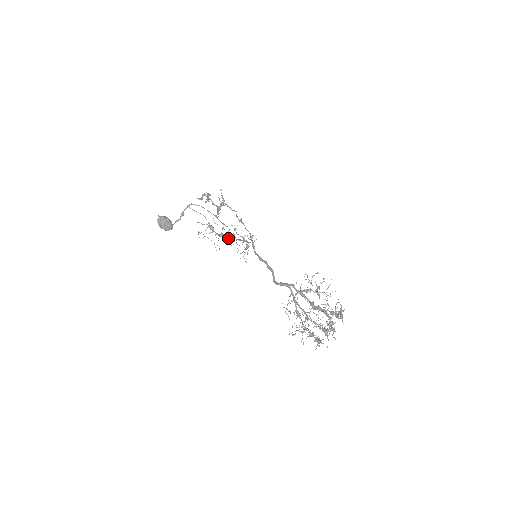
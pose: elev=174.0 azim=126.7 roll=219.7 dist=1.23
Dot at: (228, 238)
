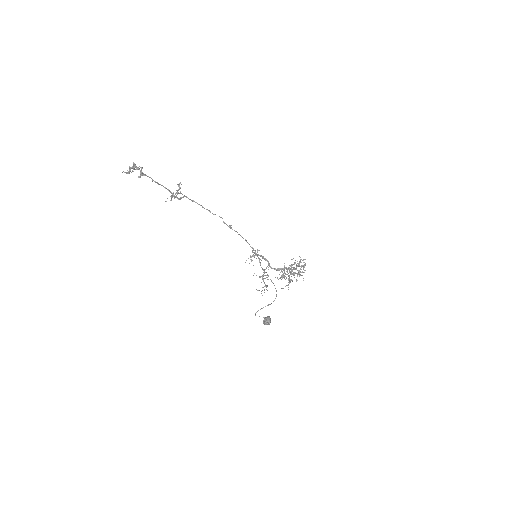
Dot at: occluded
